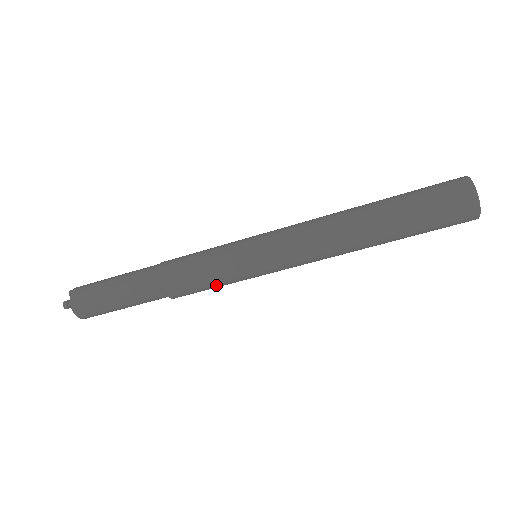
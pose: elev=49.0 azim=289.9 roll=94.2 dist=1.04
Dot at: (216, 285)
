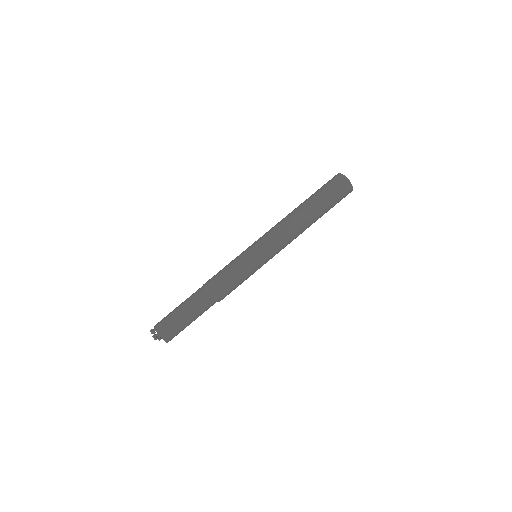
Dot at: (243, 281)
